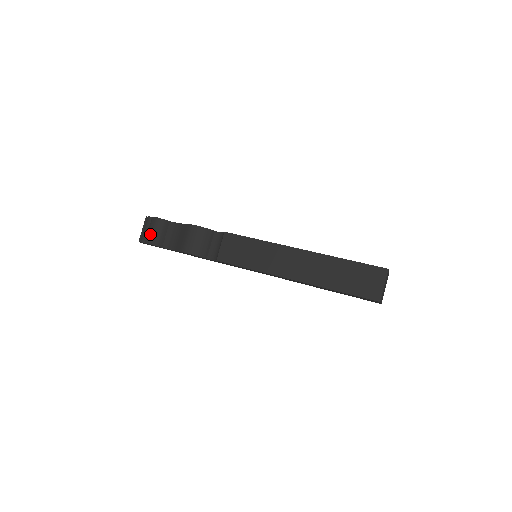
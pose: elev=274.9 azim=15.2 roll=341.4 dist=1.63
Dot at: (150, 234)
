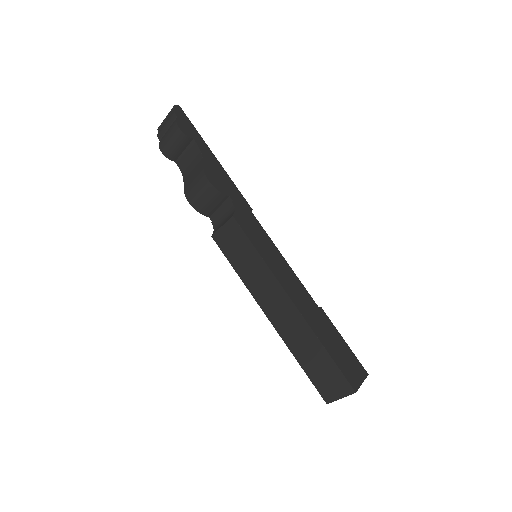
Dot at: (165, 141)
